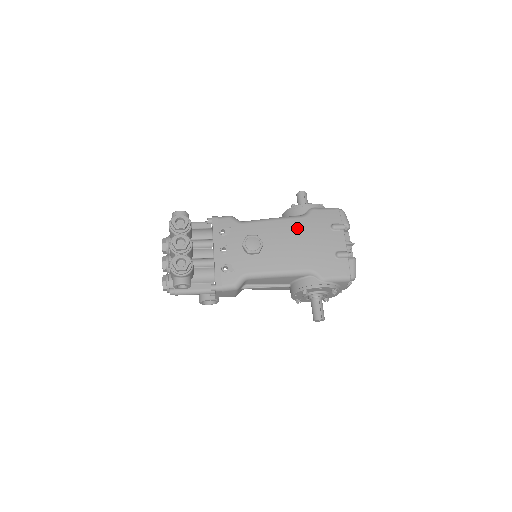
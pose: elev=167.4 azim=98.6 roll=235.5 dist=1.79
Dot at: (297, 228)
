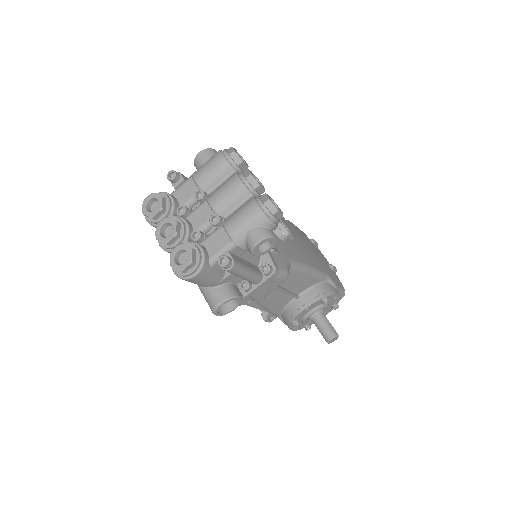
Dot at: (295, 230)
